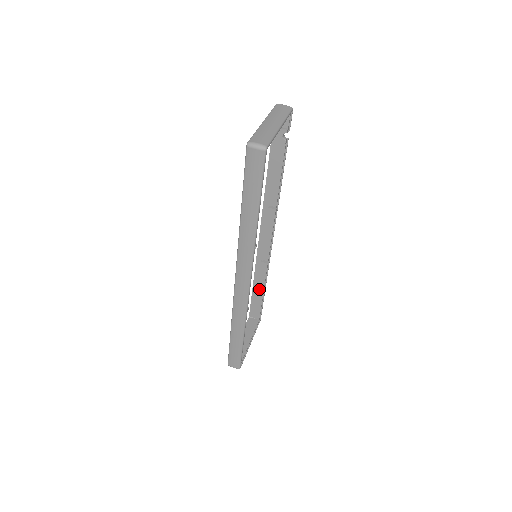
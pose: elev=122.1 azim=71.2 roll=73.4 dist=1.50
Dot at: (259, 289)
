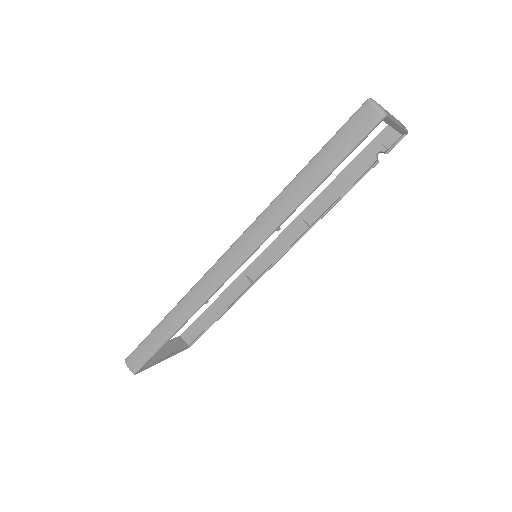
Dot at: (218, 309)
